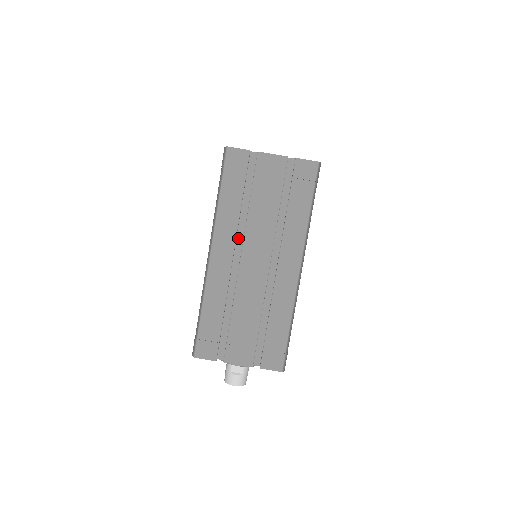
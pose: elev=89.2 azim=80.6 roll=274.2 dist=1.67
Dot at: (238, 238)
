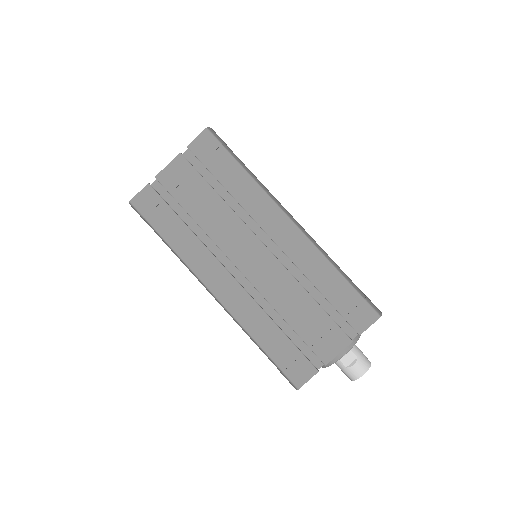
Dot at: (219, 257)
